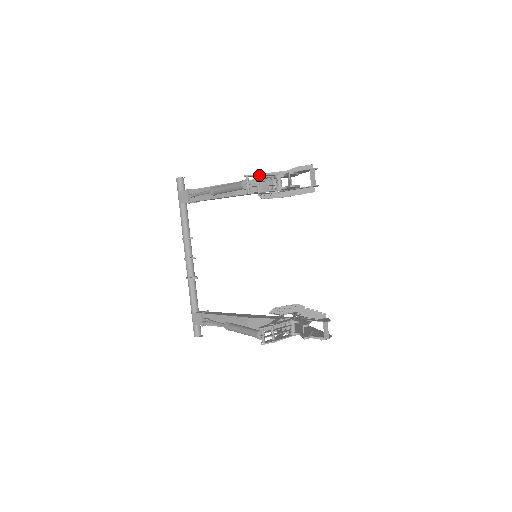
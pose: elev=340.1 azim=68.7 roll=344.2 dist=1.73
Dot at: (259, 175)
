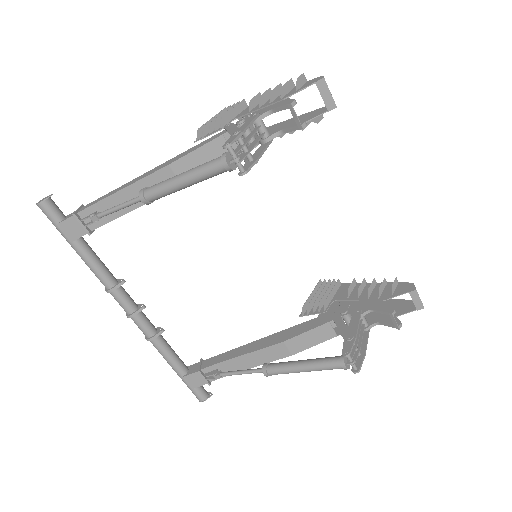
Dot at: (243, 133)
